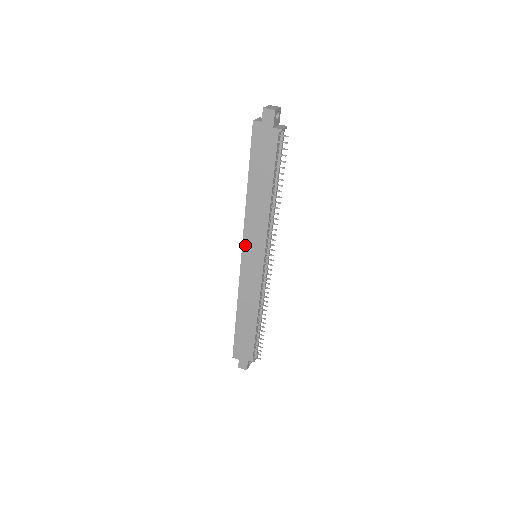
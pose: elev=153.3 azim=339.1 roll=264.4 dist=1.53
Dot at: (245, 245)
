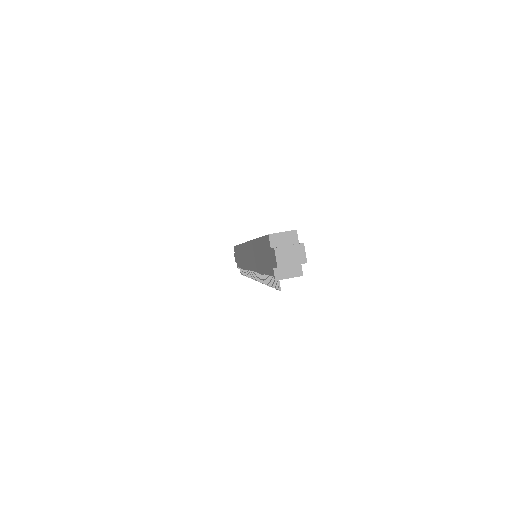
Dot at: (247, 245)
